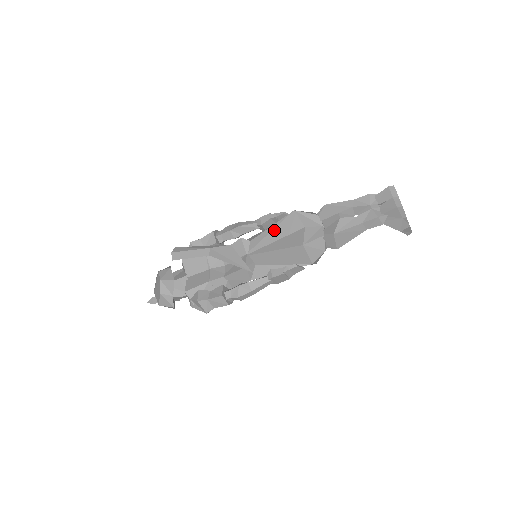
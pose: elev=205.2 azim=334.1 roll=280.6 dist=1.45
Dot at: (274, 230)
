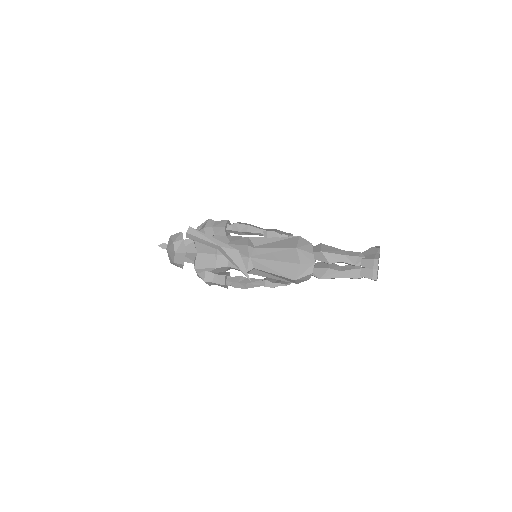
Dot at: (276, 253)
